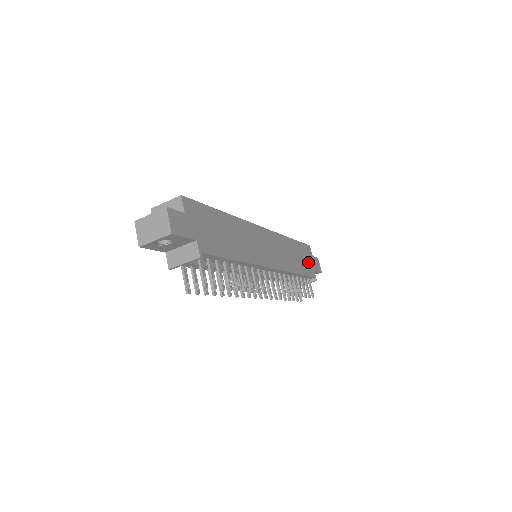
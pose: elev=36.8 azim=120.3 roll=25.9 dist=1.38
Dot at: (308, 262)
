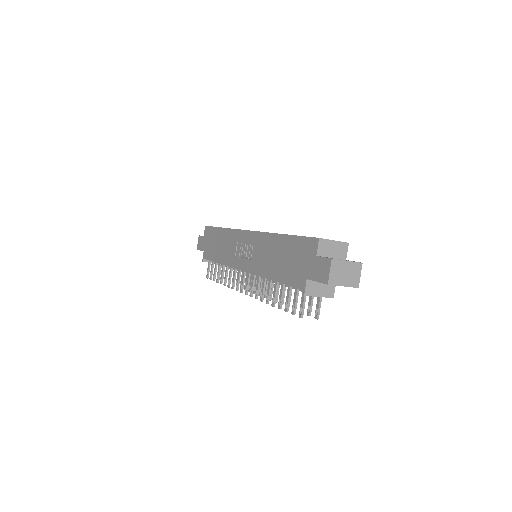
Dot at: occluded
